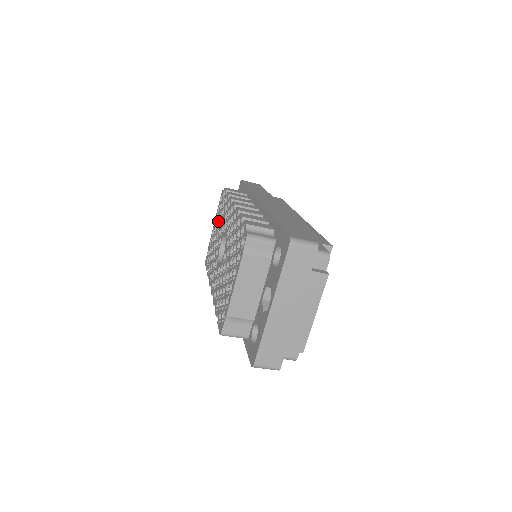
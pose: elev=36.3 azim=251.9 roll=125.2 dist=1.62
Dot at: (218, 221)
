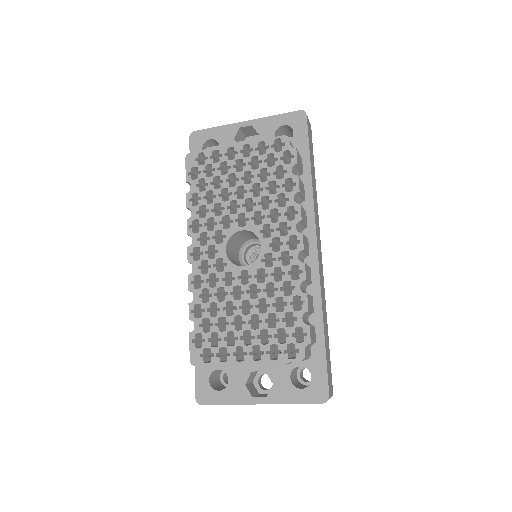
Dot at: (254, 171)
